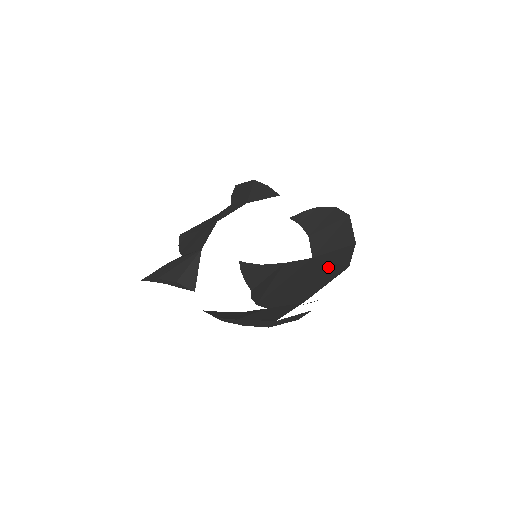
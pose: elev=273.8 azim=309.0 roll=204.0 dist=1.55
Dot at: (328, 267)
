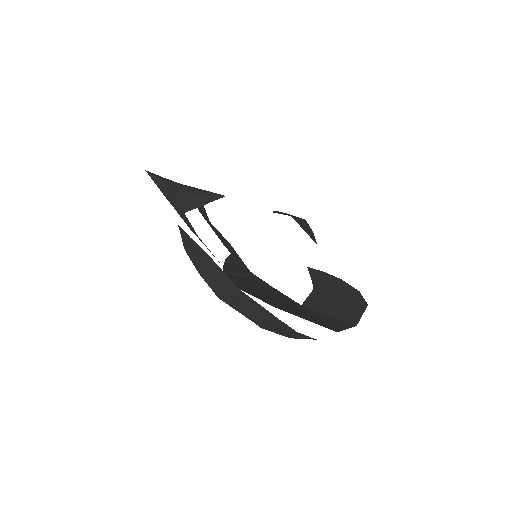
Dot at: (315, 317)
